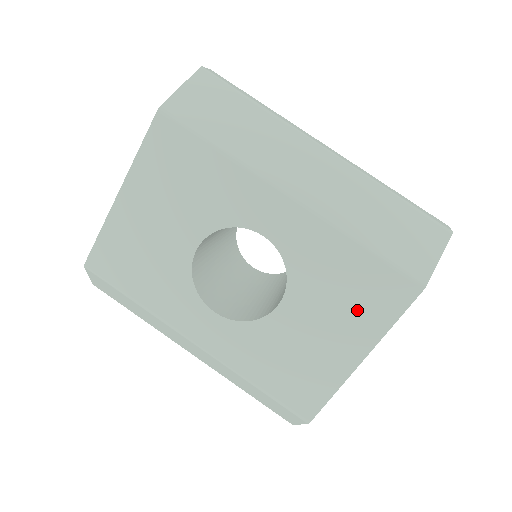
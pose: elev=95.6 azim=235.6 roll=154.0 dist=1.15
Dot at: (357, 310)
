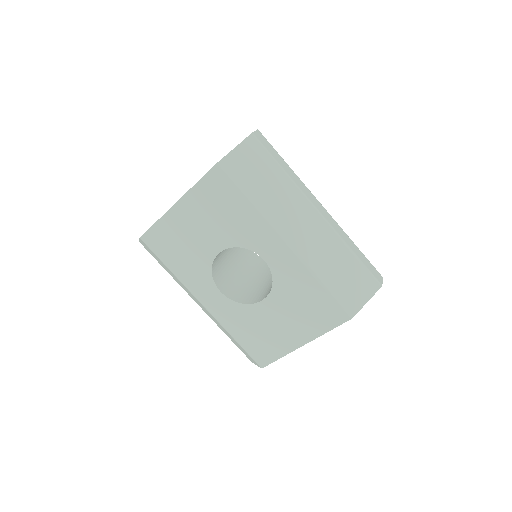
Dot at: (309, 318)
